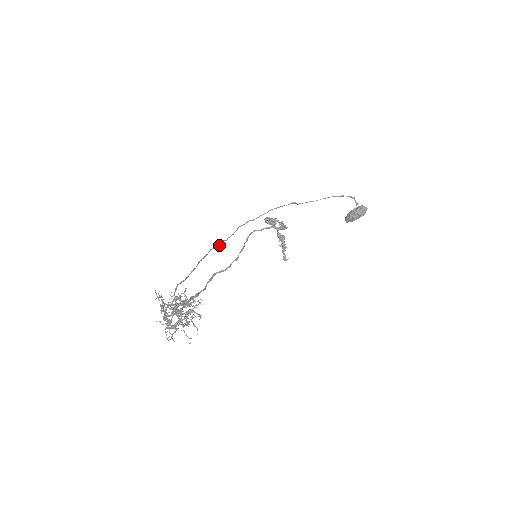
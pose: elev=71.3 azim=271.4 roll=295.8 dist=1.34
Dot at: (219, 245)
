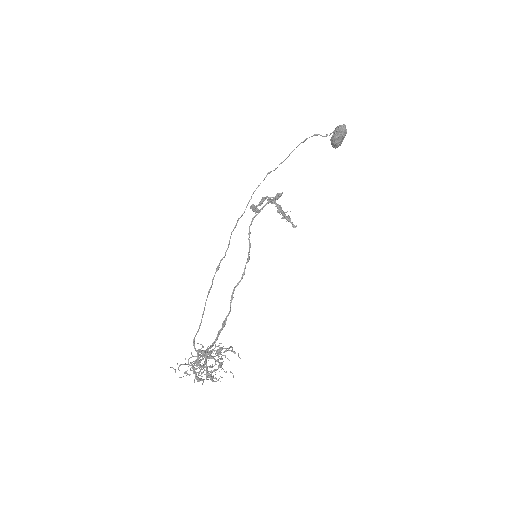
Dot at: occluded
